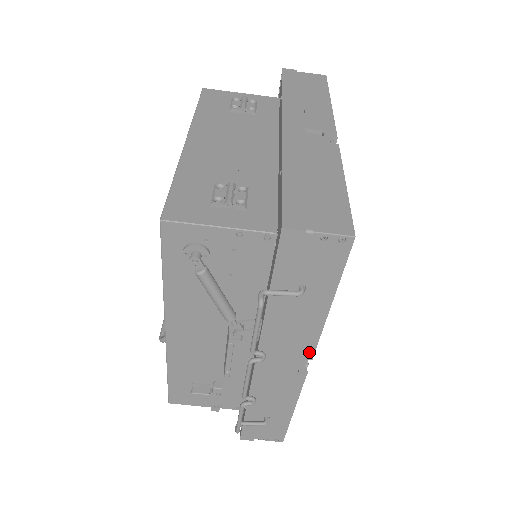
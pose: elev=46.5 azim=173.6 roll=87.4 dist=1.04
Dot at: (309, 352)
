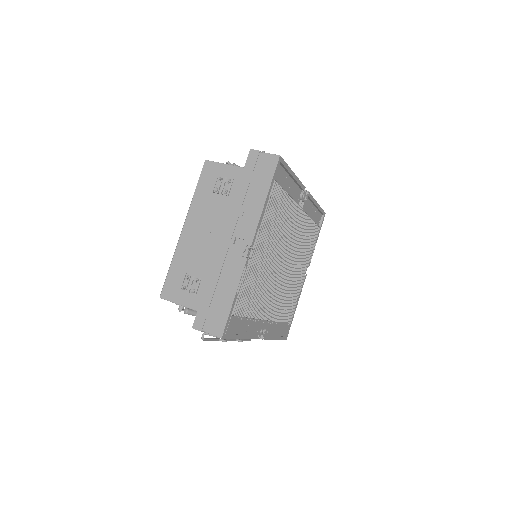
Dot at: occluded
